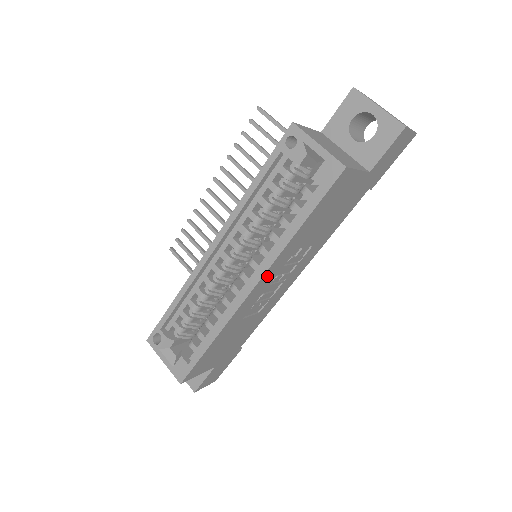
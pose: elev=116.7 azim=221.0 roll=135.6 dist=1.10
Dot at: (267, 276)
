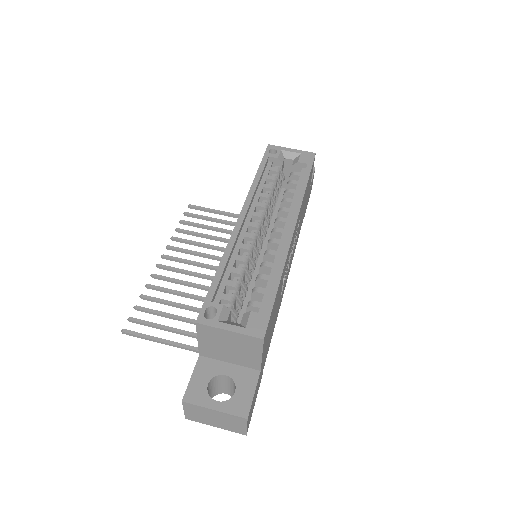
Dot at: (296, 224)
